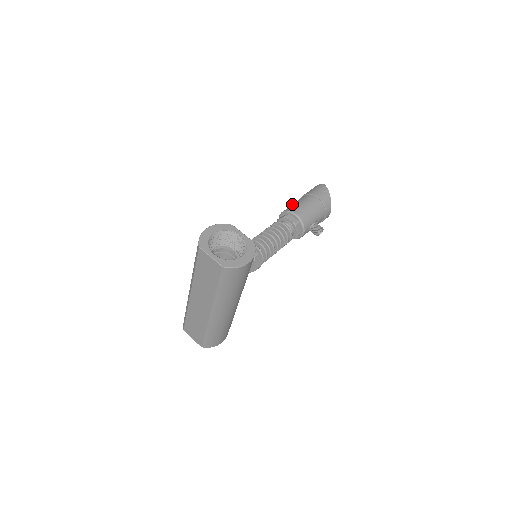
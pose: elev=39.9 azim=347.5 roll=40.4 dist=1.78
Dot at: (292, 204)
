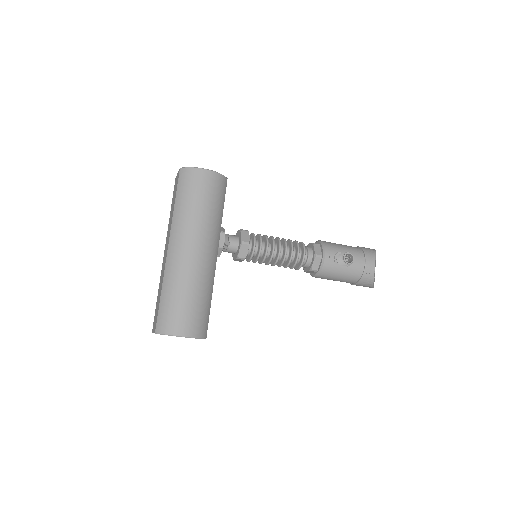
Dot at: occluded
